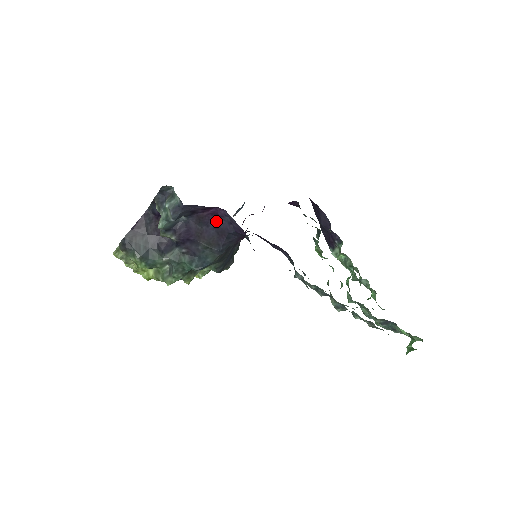
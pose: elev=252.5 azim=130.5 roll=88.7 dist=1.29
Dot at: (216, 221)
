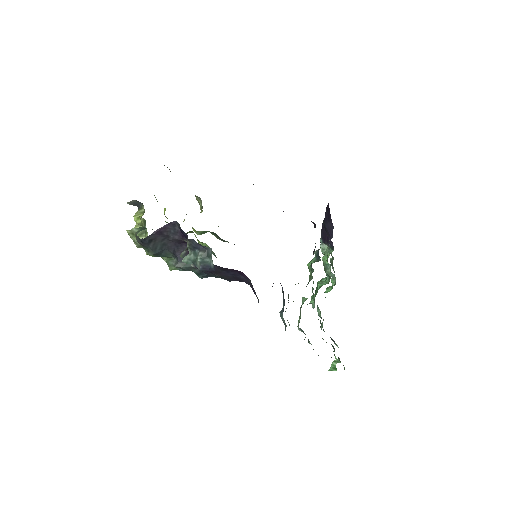
Dot at: (237, 273)
